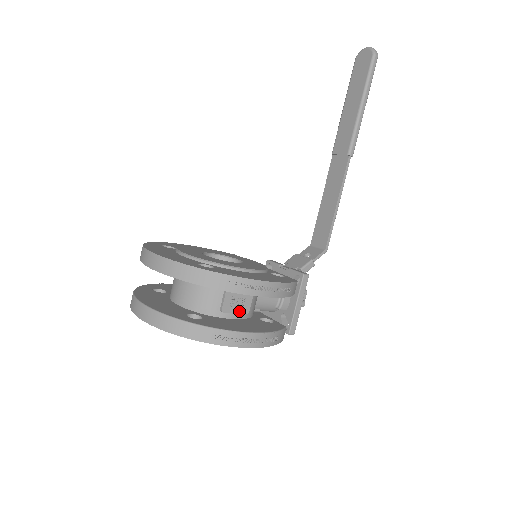
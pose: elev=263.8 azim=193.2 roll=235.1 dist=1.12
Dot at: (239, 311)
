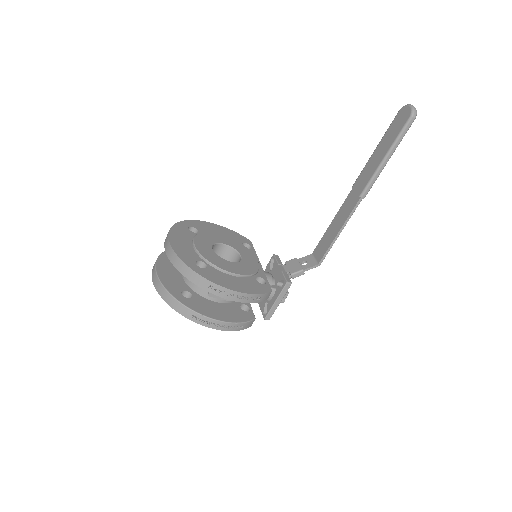
Dot at: (222, 298)
